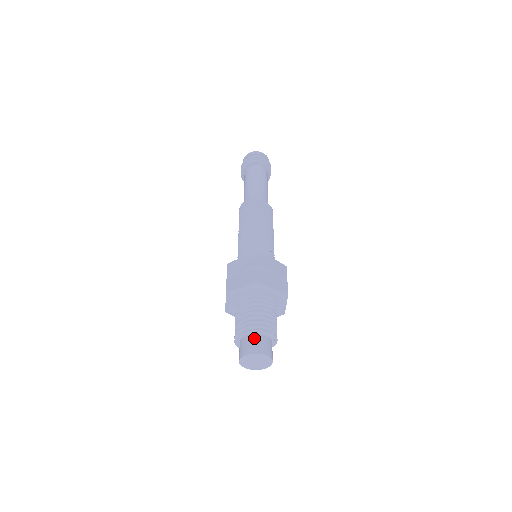
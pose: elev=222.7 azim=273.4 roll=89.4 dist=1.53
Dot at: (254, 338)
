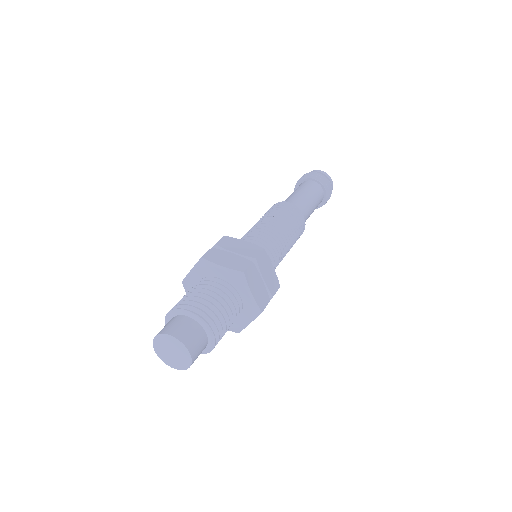
Dot at: (192, 325)
